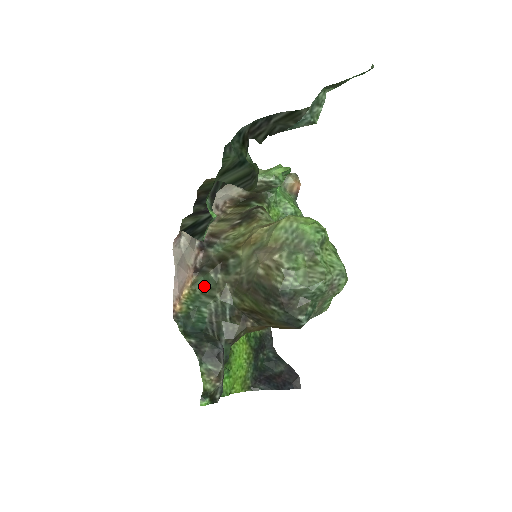
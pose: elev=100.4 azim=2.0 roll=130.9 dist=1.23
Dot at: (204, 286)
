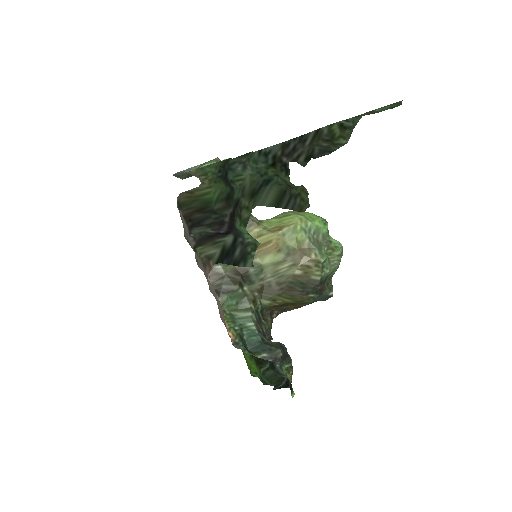
Dot at: (232, 303)
